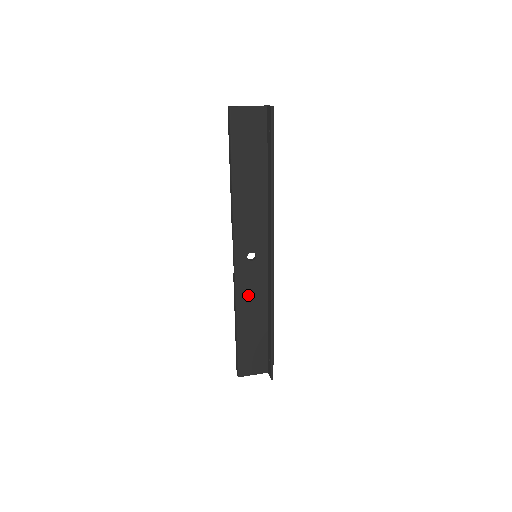
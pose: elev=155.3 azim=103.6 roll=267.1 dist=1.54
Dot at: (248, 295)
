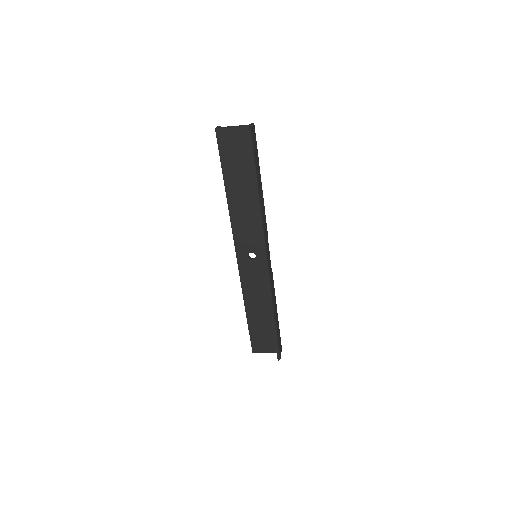
Dot at: (253, 288)
